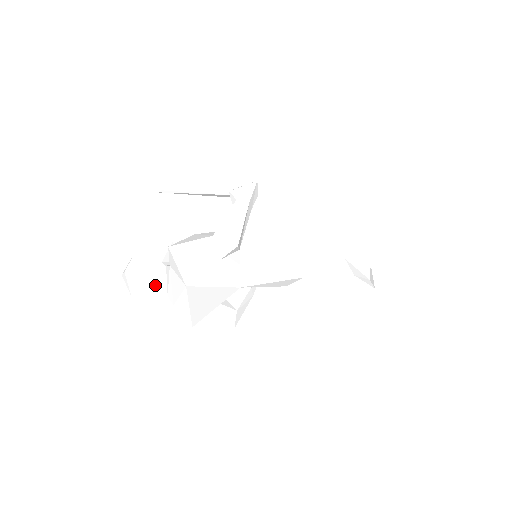
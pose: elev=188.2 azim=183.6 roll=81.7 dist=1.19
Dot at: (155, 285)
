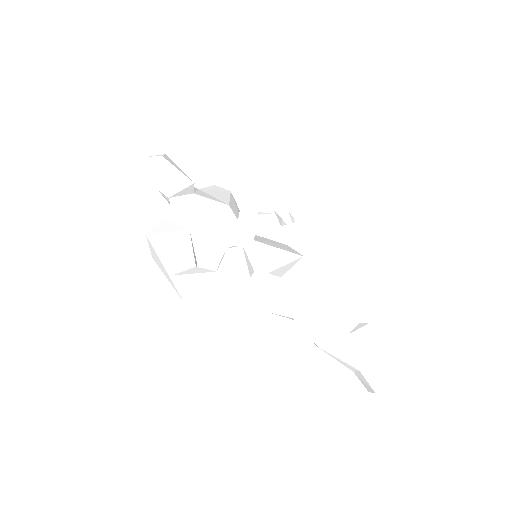
Dot at: (163, 195)
